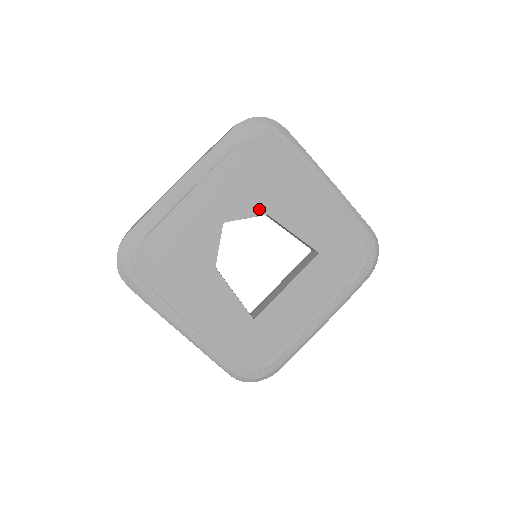
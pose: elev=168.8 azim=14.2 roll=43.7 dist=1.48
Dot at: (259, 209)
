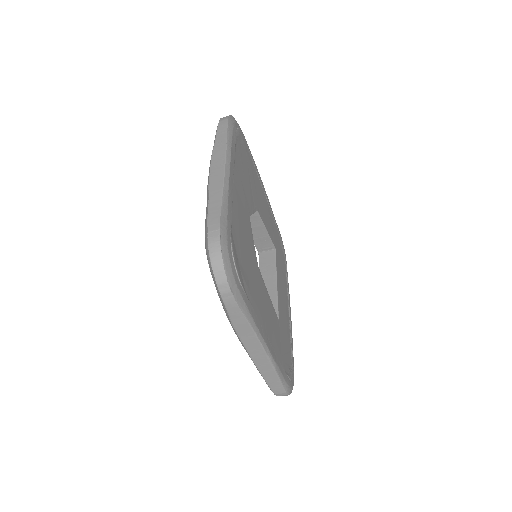
Dot at: (255, 204)
